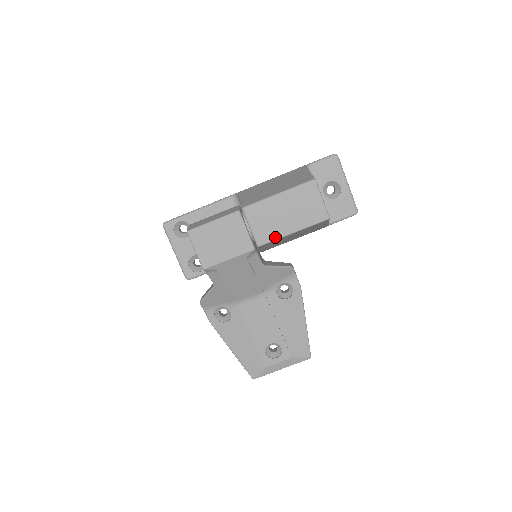
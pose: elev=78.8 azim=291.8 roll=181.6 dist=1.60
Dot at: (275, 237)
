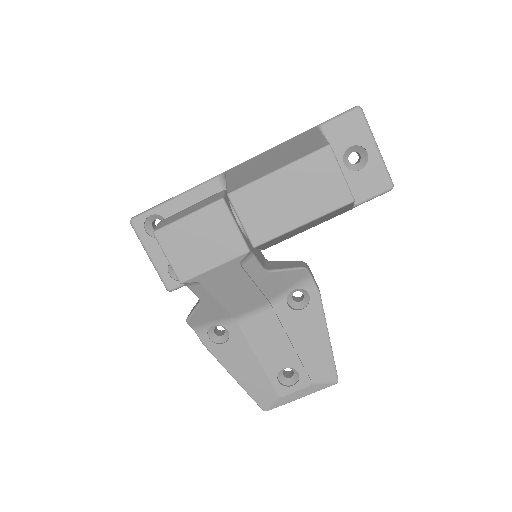
Dot at: (277, 233)
